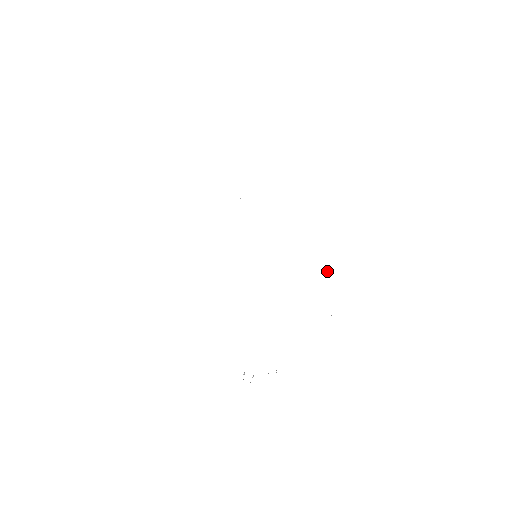
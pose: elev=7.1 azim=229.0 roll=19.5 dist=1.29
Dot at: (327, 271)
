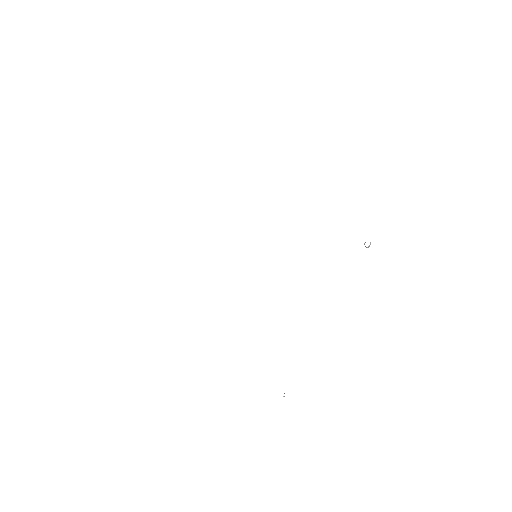
Dot at: (364, 243)
